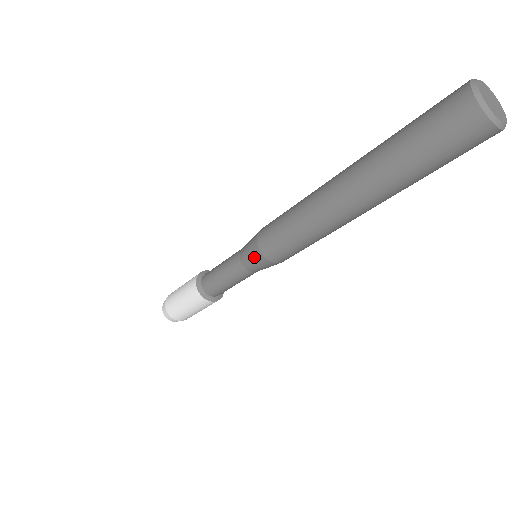
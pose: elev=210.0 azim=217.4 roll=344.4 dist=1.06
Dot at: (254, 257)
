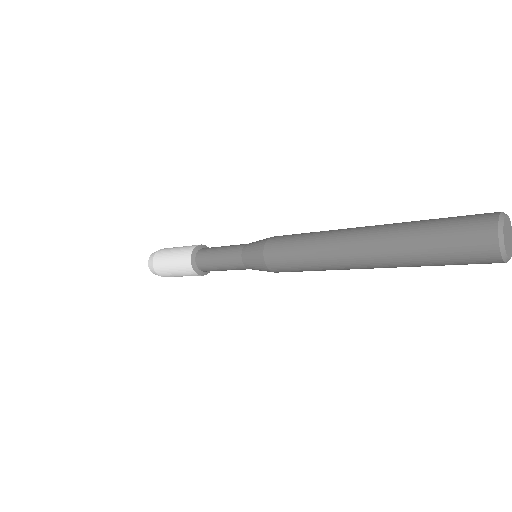
Dot at: (255, 257)
